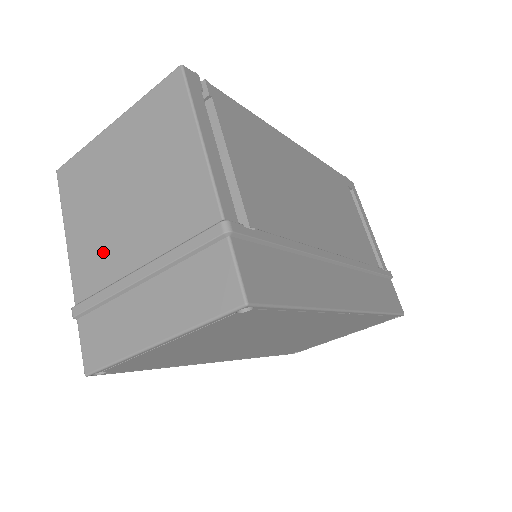
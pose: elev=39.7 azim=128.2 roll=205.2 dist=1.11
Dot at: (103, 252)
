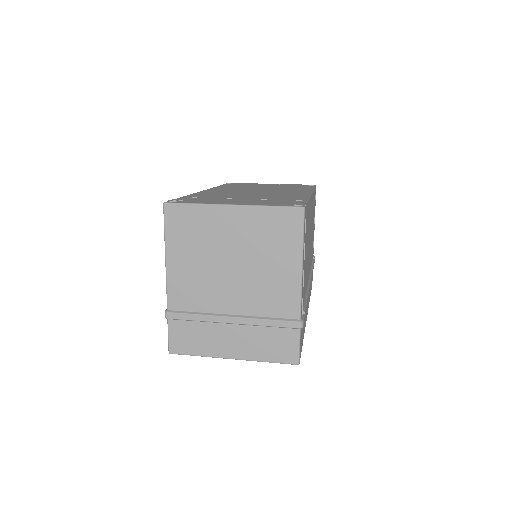
Dot at: (202, 290)
